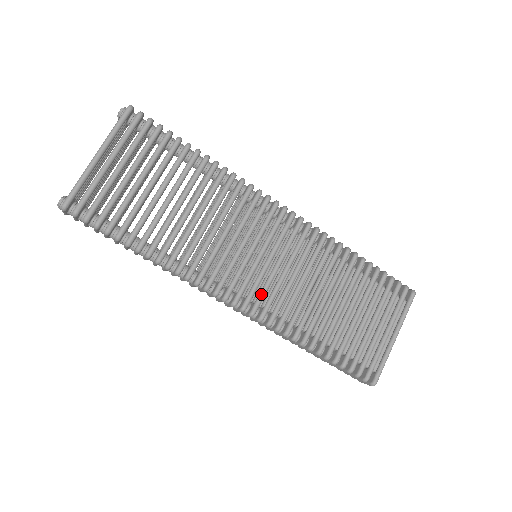
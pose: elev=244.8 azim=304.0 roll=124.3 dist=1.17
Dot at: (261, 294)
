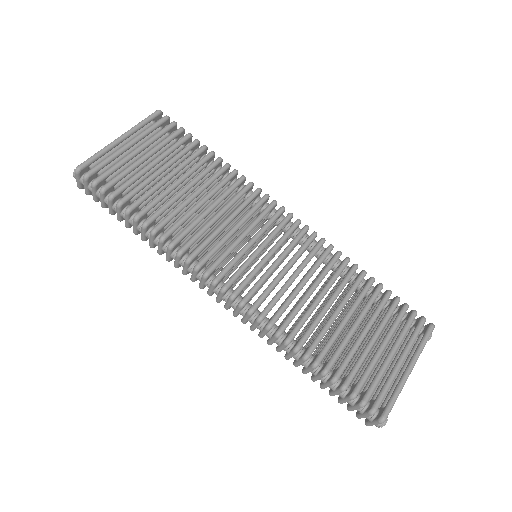
Dot at: (255, 285)
